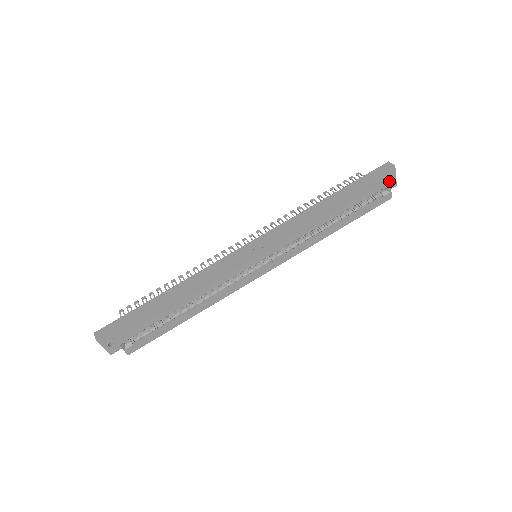
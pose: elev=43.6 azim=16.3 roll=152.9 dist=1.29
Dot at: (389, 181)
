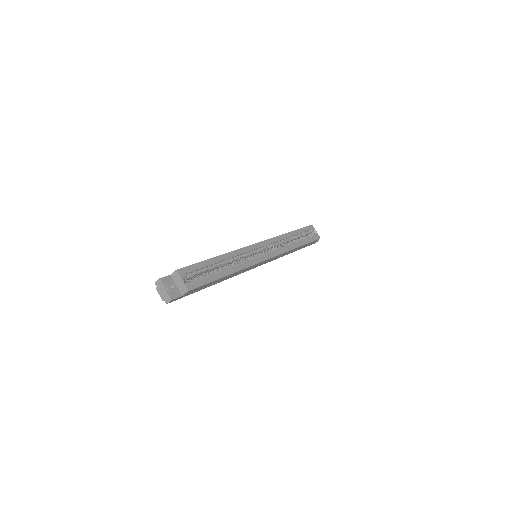
Dot at: occluded
